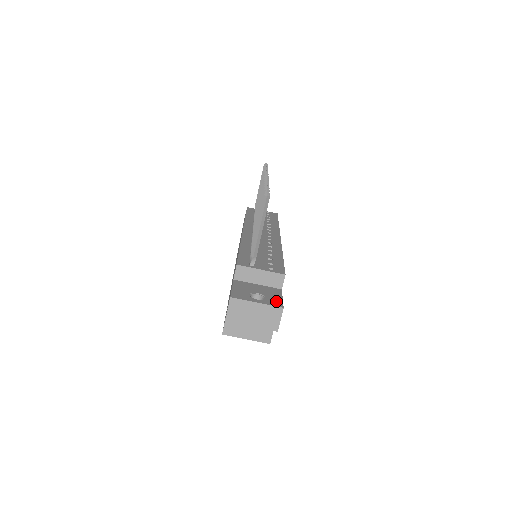
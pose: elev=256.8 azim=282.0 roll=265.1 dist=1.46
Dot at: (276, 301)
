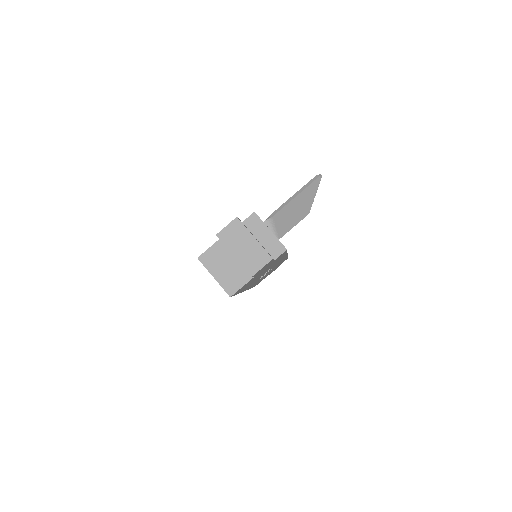
Dot at: occluded
